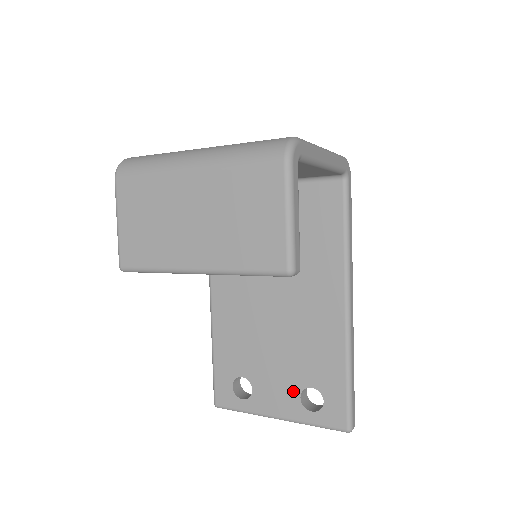
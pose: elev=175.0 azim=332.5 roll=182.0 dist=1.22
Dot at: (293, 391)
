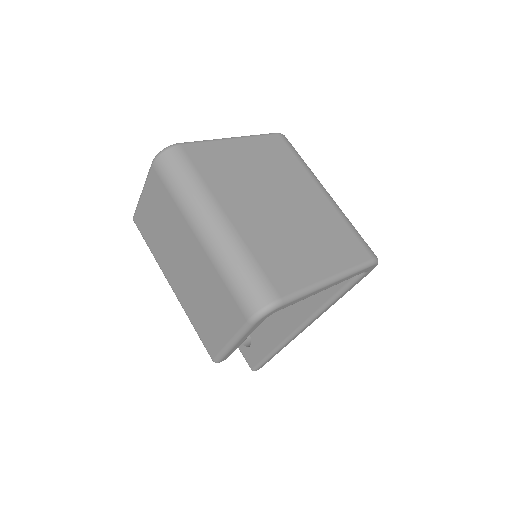
Dot at: occluded
